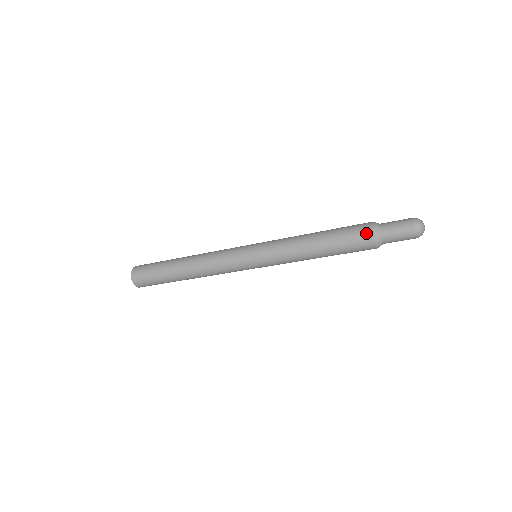
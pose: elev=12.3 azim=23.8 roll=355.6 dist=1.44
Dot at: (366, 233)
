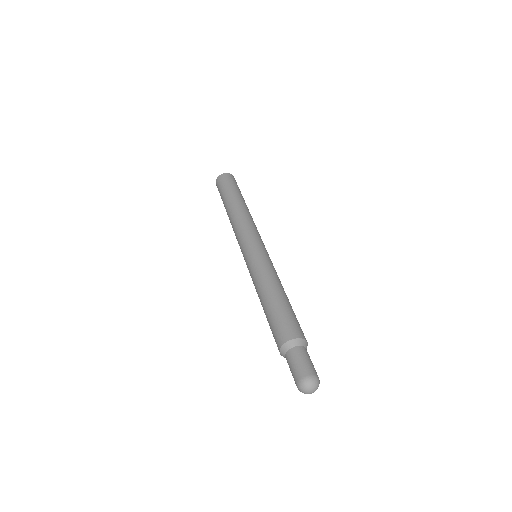
Dot at: (278, 342)
